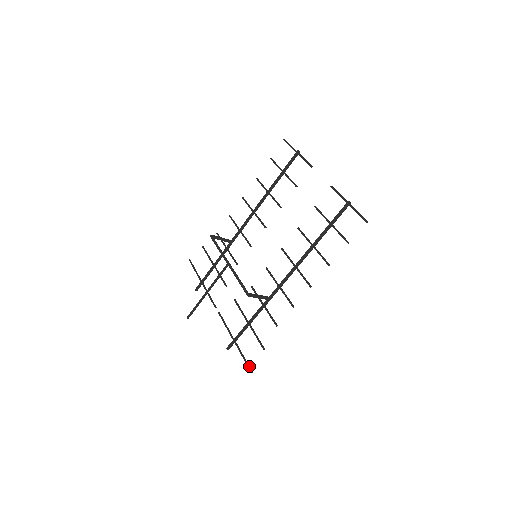
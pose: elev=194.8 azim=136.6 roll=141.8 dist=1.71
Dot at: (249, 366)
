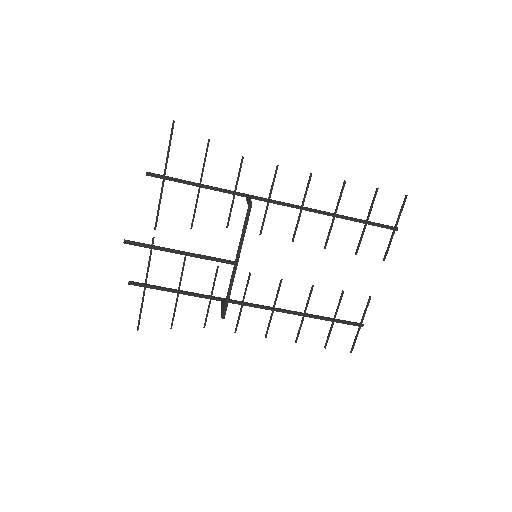
Dot at: occluded
